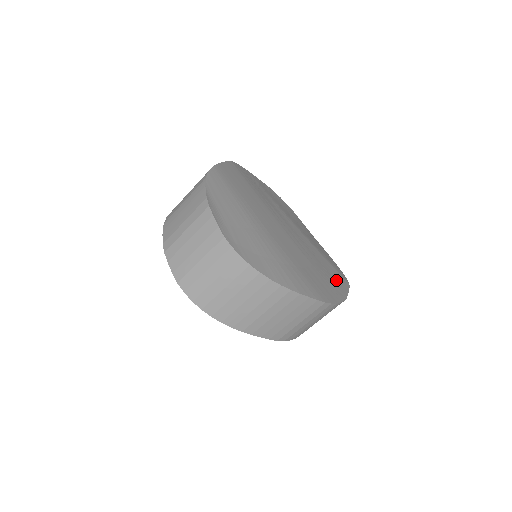
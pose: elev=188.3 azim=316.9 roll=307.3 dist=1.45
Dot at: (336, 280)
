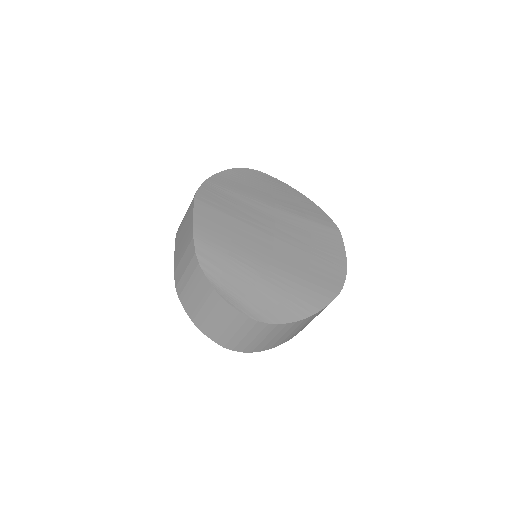
Dot at: (331, 245)
